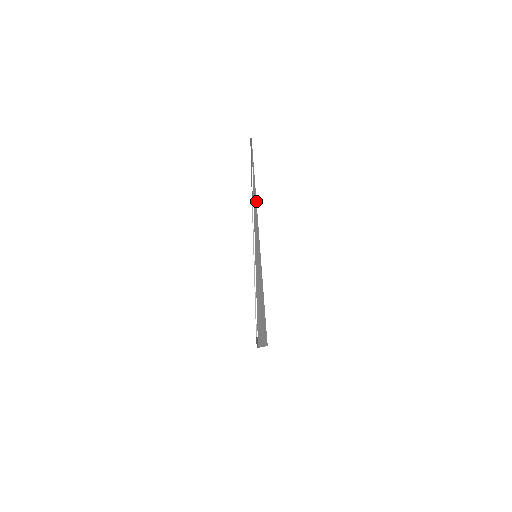
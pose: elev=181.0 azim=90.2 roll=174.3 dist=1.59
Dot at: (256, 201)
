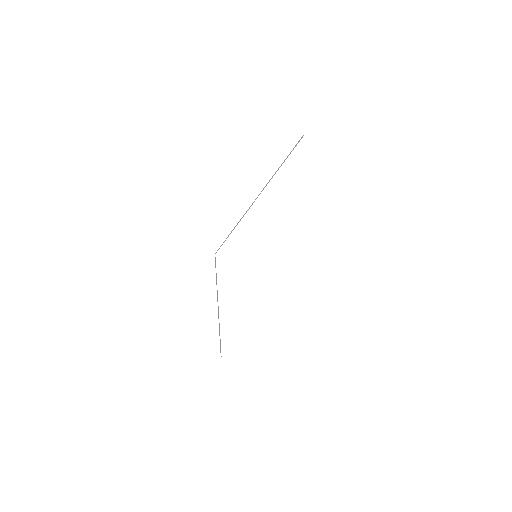
Dot at: occluded
